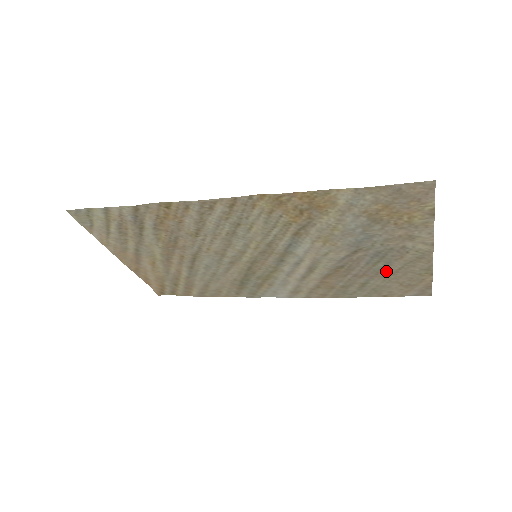
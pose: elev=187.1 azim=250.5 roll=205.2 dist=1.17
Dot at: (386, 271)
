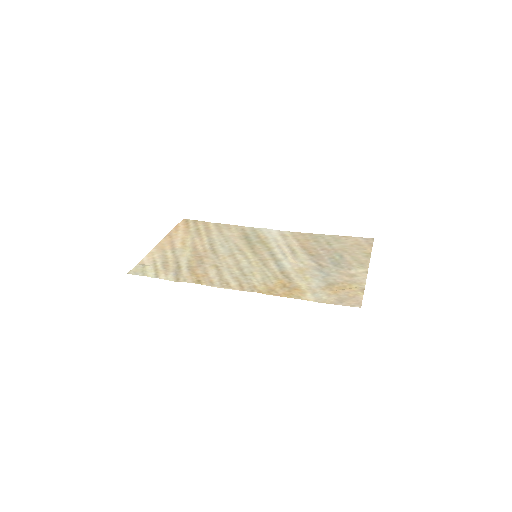
Dot at: (342, 253)
